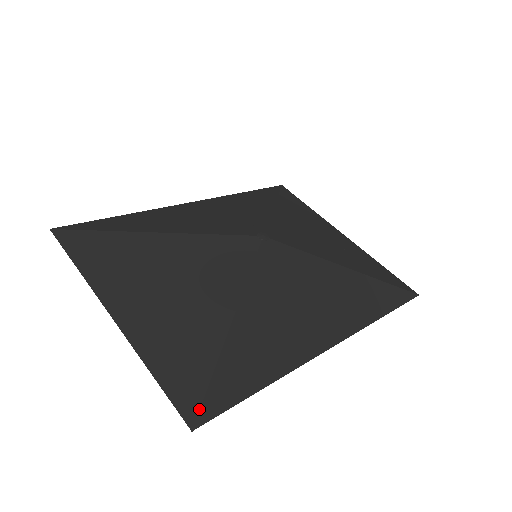
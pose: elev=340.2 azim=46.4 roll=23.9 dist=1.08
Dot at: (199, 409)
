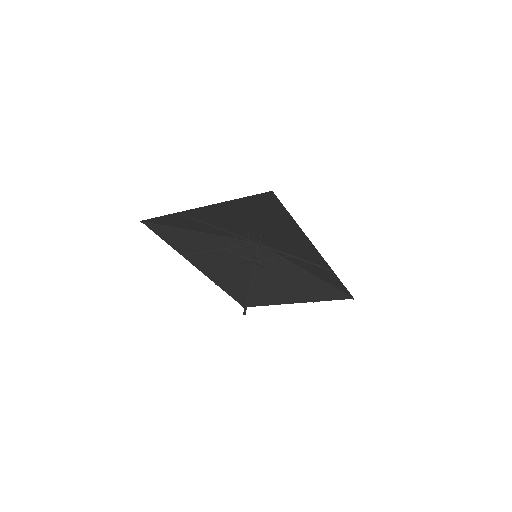
Dot at: (270, 196)
